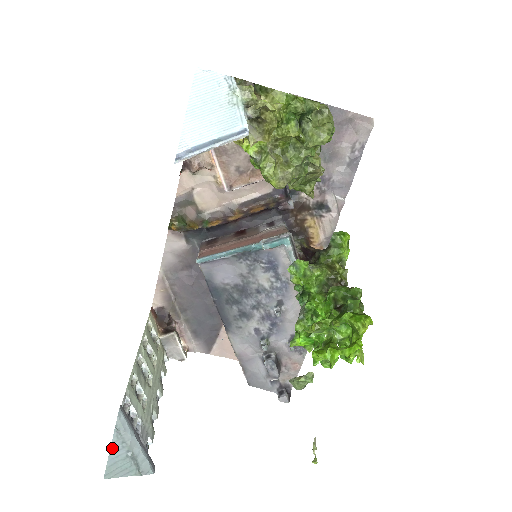
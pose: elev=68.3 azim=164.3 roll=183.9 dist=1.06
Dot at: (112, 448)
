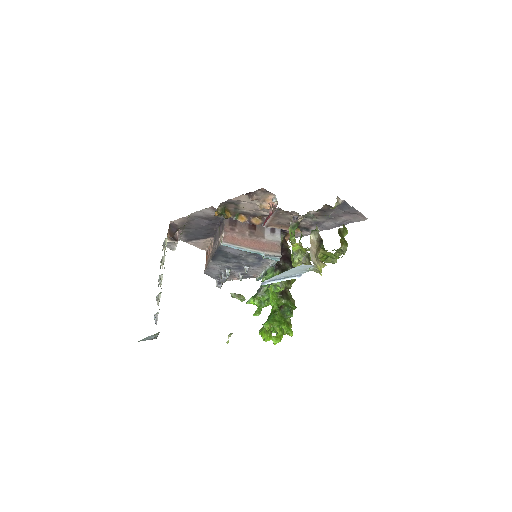
Dot at: (147, 337)
